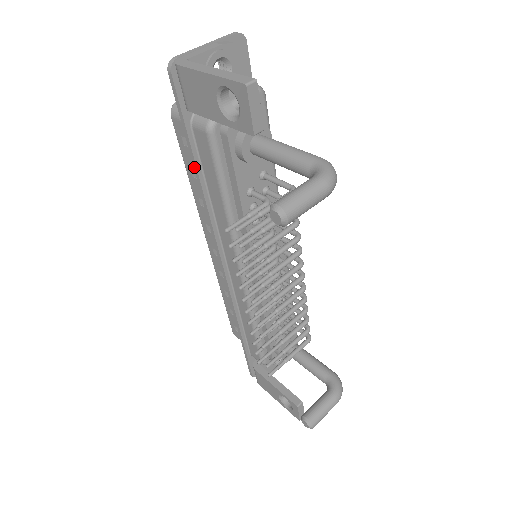
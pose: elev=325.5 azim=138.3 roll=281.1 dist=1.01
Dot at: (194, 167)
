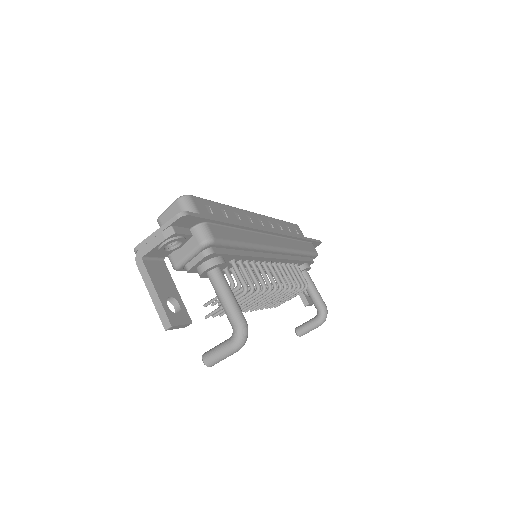
Dot at: occluded
